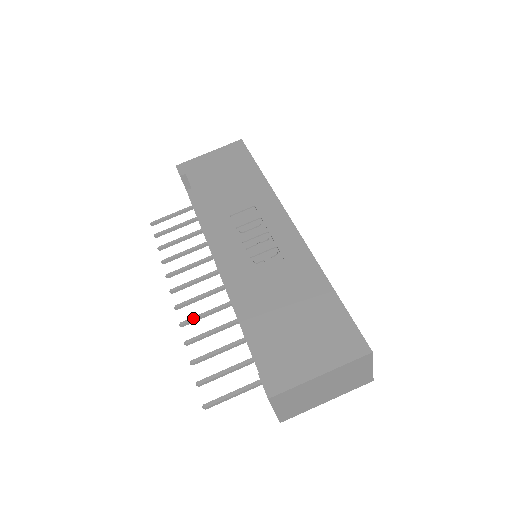
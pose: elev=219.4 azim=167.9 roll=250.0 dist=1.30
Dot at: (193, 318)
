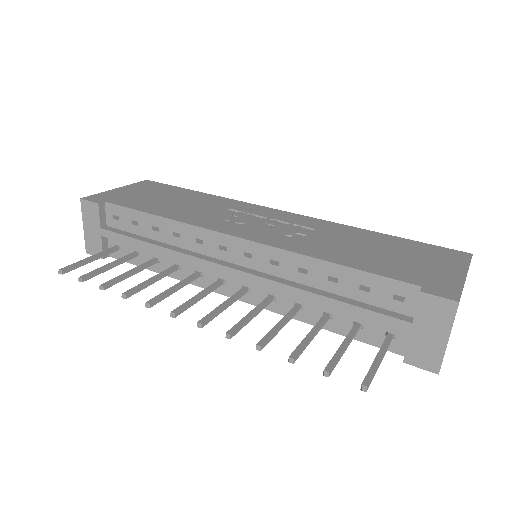
Dot at: (239, 323)
